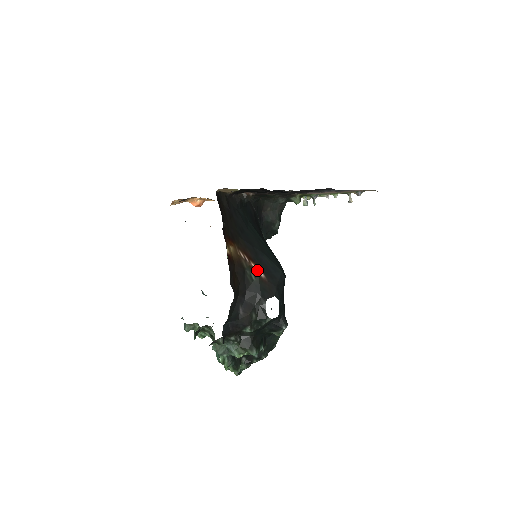
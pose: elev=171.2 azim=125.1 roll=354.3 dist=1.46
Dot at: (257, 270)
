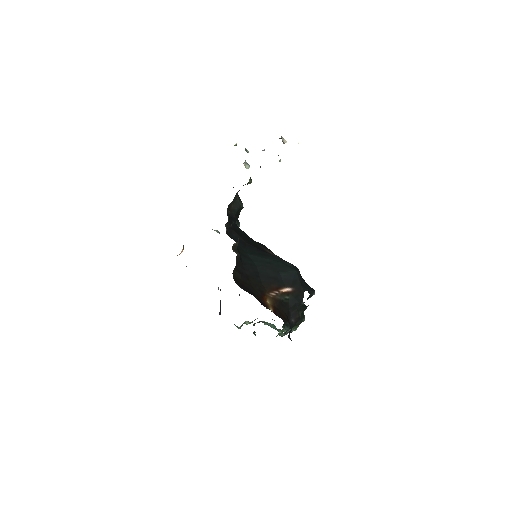
Dot at: (286, 290)
